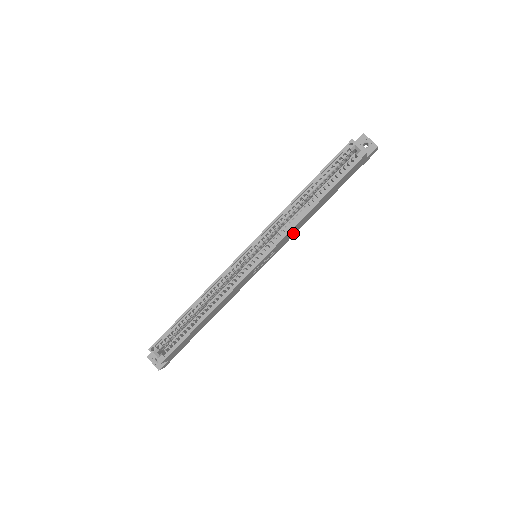
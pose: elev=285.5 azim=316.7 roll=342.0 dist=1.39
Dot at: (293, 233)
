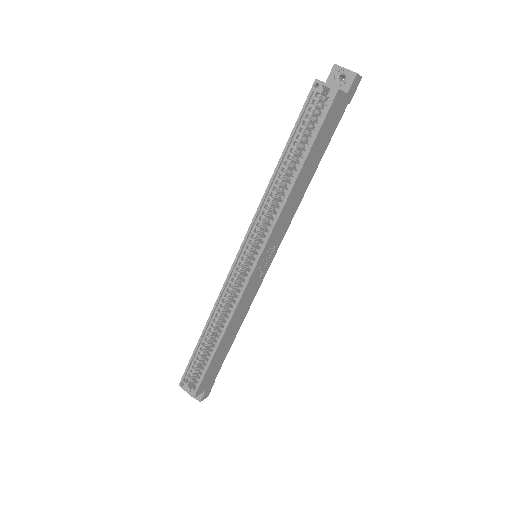
Dot at: (289, 217)
